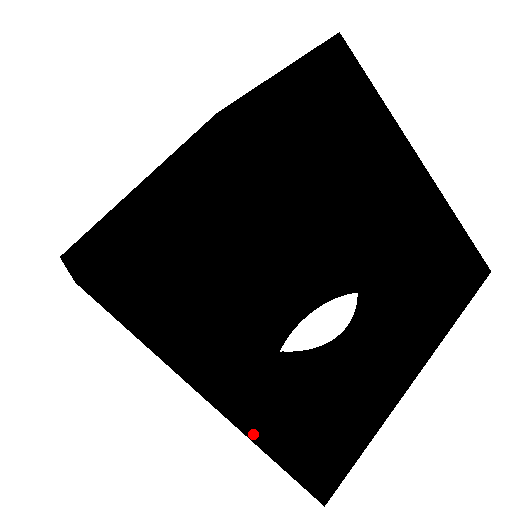
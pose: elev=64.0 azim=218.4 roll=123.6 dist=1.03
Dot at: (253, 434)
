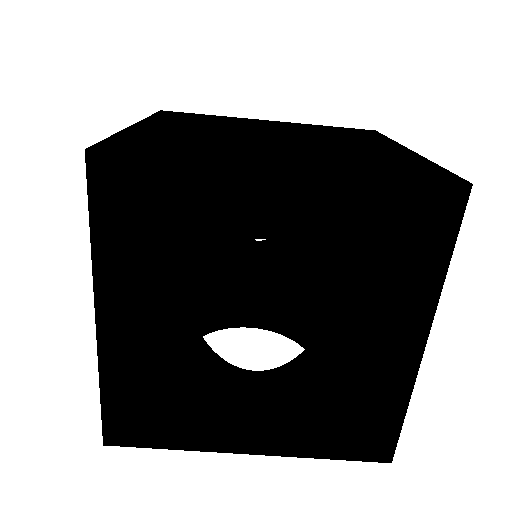
Dot at: (288, 453)
